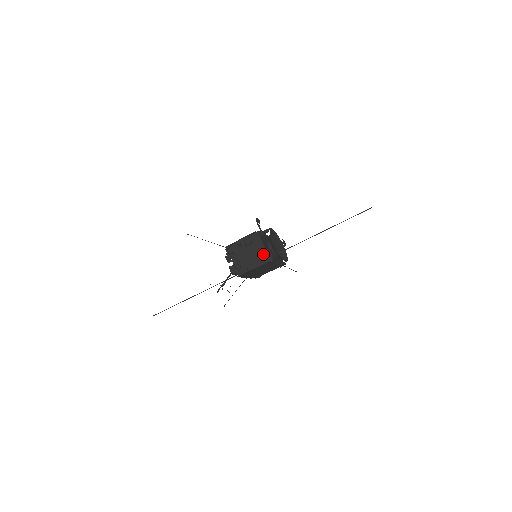
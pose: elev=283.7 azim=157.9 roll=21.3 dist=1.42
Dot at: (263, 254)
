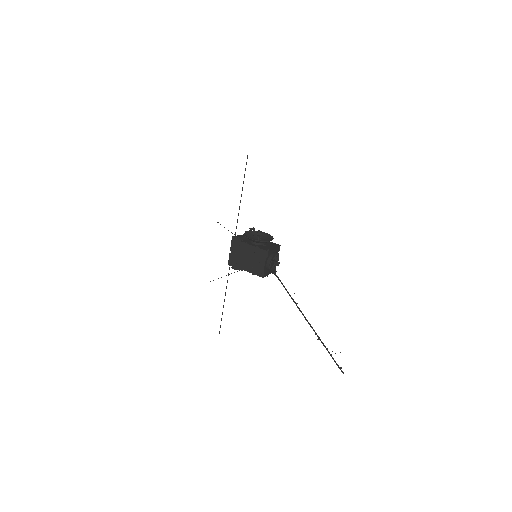
Dot at: occluded
